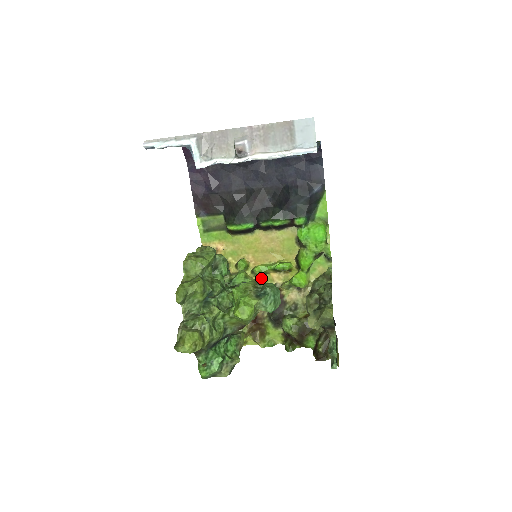
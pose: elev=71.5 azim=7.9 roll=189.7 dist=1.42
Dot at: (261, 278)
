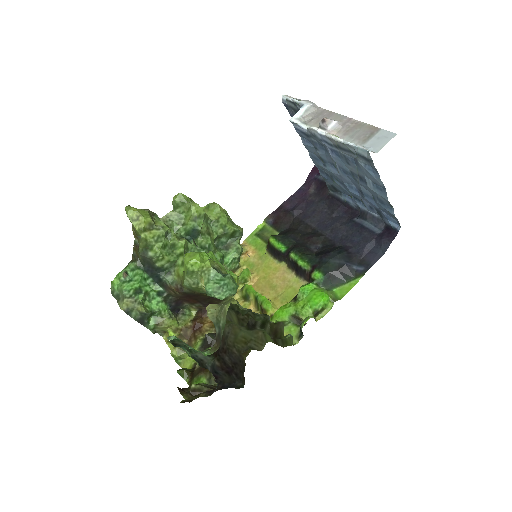
Dot at: (242, 301)
